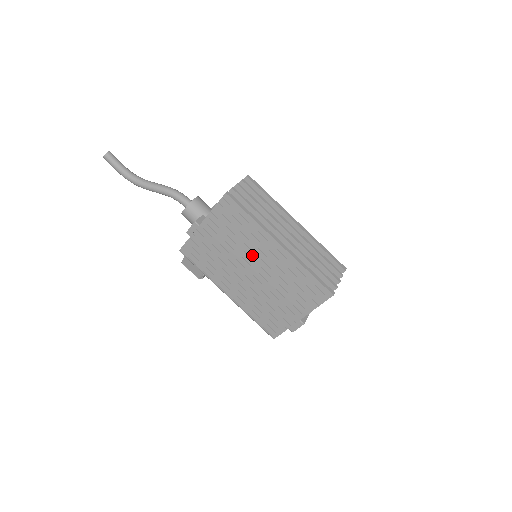
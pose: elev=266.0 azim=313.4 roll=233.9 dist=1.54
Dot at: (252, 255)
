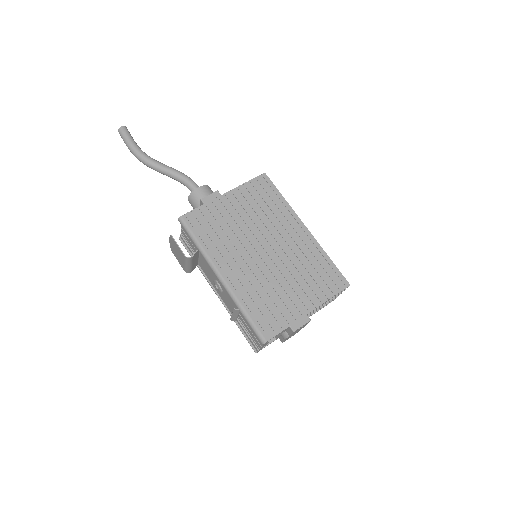
Dot at: (272, 233)
